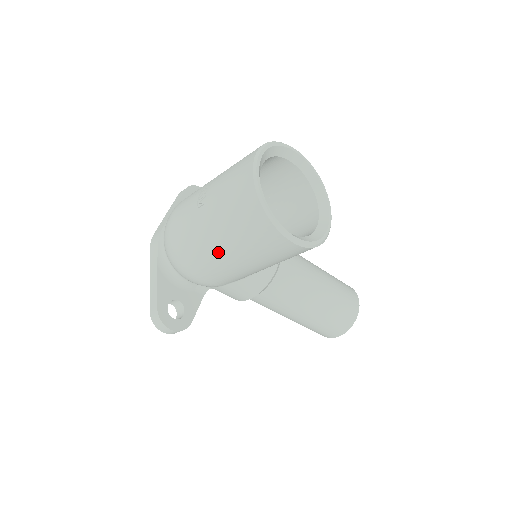
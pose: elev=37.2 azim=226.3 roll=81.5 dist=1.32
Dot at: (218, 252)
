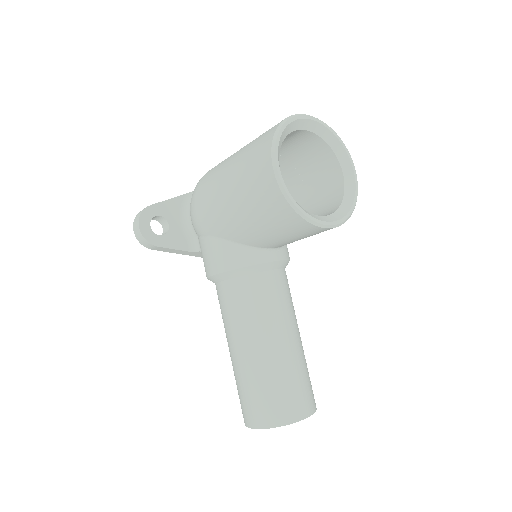
Dot at: (223, 174)
